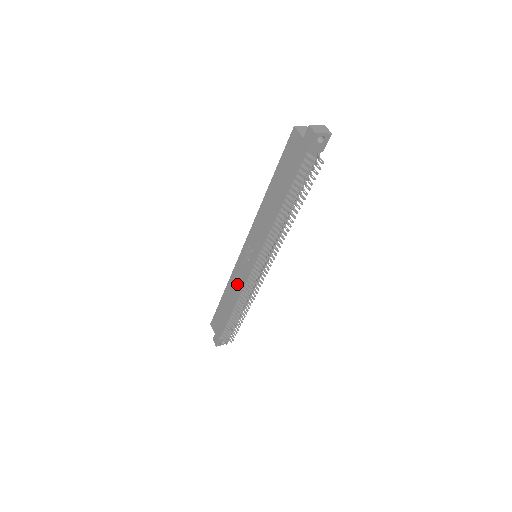
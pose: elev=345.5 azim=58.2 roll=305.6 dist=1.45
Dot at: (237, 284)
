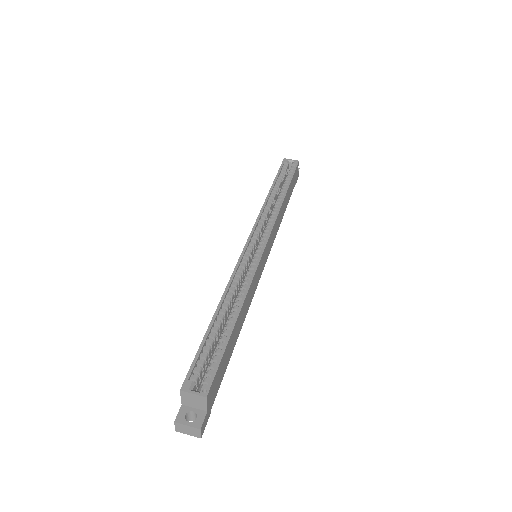
Dot at: occluded
